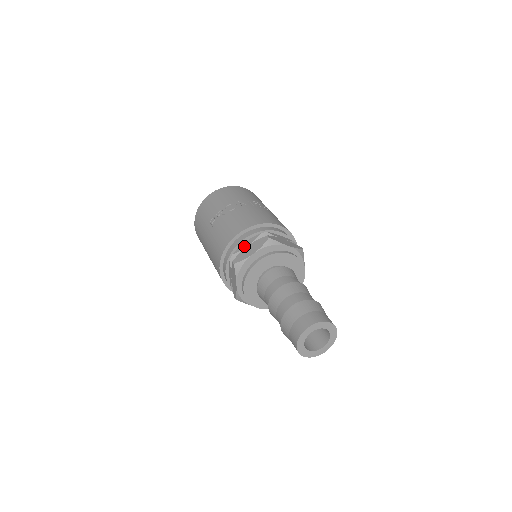
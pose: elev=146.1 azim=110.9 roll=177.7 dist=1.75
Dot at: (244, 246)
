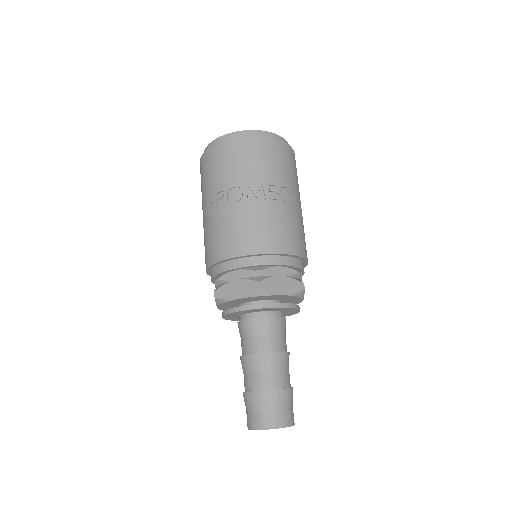
Dot at: (231, 277)
